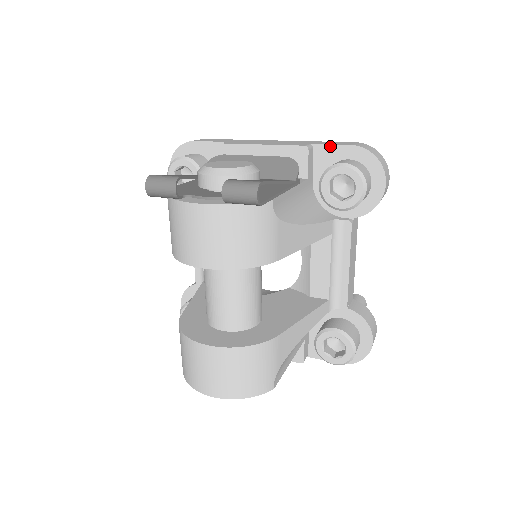
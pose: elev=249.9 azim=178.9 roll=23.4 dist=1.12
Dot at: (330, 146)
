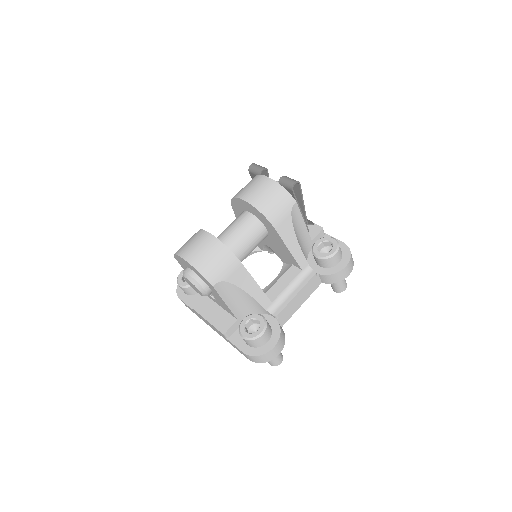
Dot at: occluded
